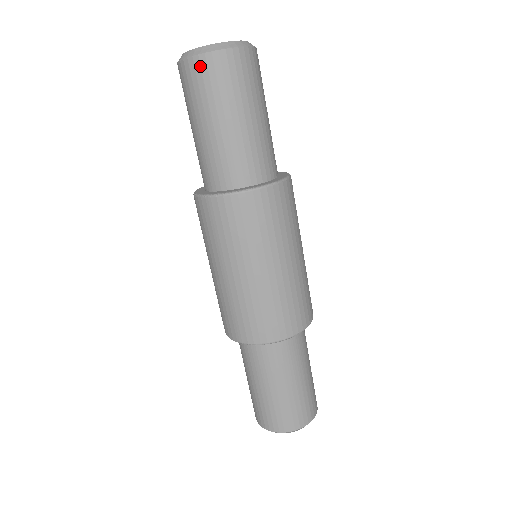
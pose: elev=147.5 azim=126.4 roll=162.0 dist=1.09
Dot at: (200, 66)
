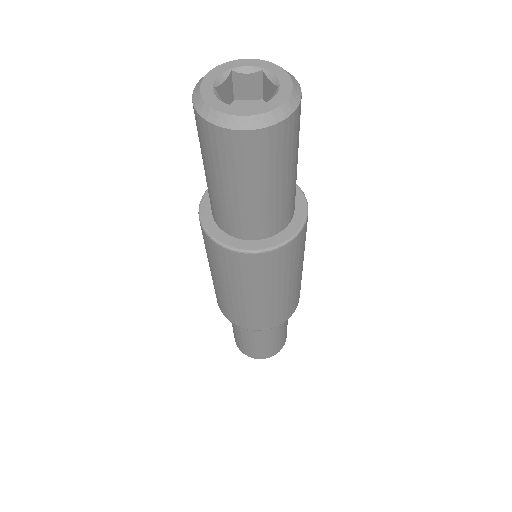
Dot at: (223, 138)
